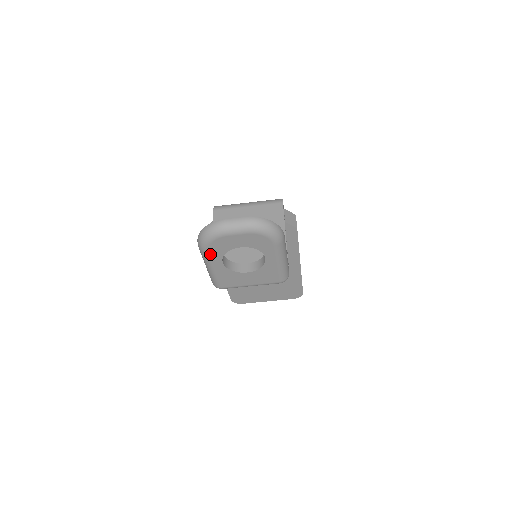
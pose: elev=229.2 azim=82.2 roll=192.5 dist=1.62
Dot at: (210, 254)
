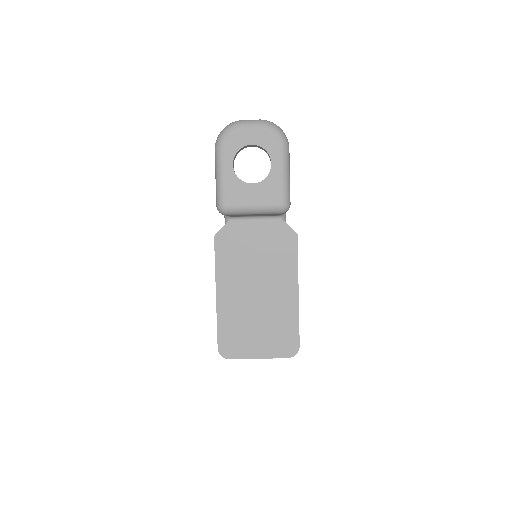
Dot at: (224, 151)
